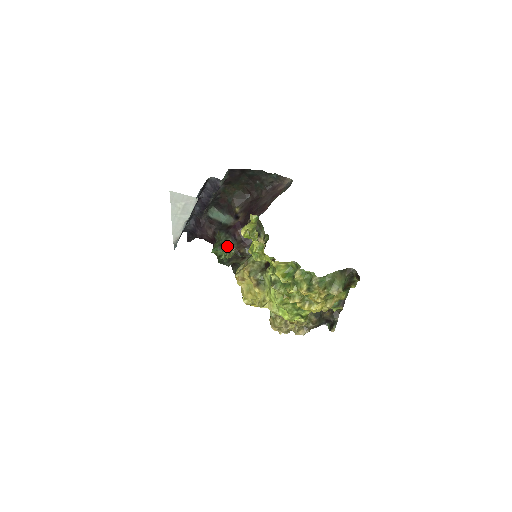
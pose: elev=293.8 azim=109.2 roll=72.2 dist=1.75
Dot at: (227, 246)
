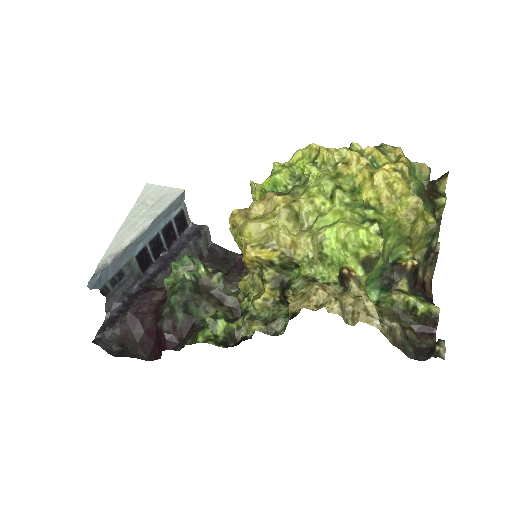
Dot at: occluded
